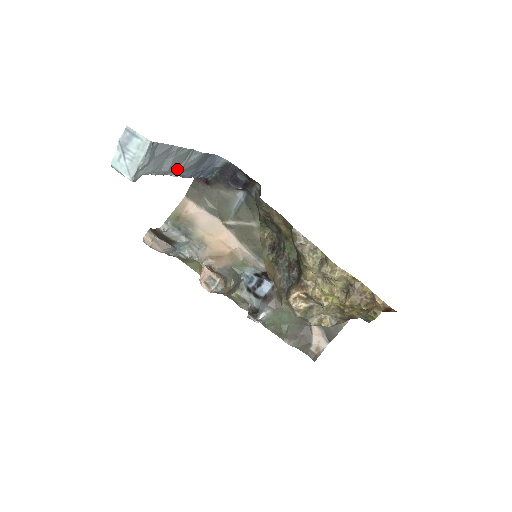
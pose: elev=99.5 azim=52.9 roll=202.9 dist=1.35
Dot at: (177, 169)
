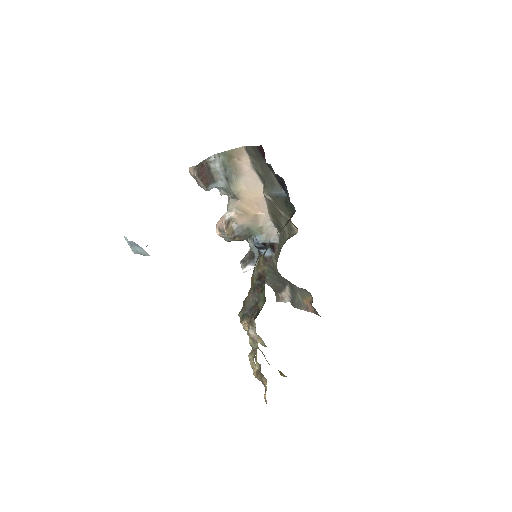
Dot at: occluded
